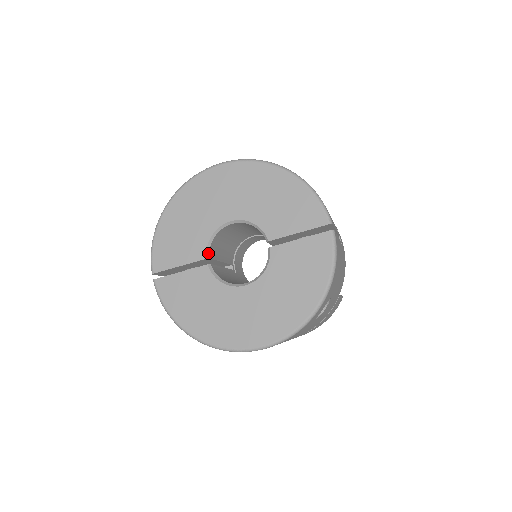
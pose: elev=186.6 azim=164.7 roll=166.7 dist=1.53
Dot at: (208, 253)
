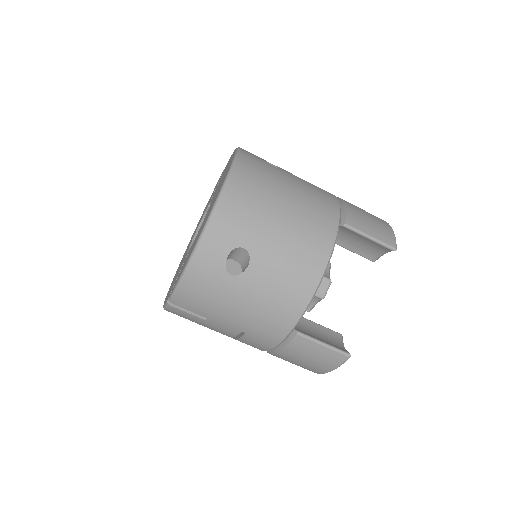
Dot at: occluded
